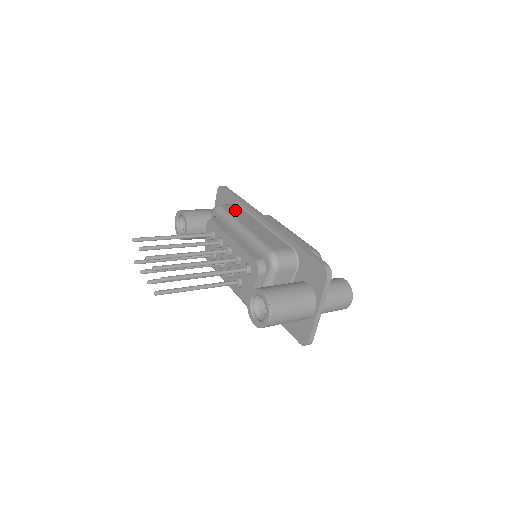
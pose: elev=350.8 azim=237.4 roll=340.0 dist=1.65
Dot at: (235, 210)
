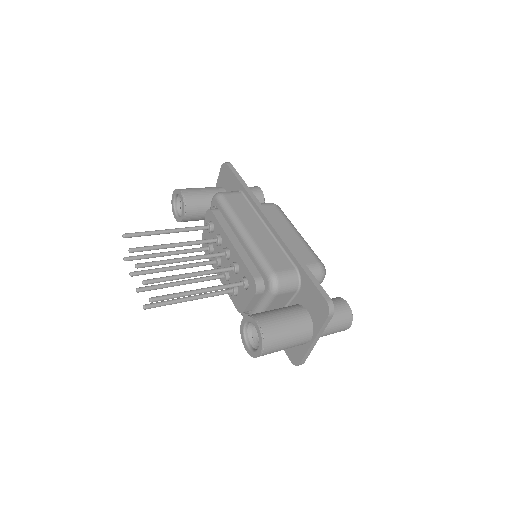
Dot at: (238, 203)
